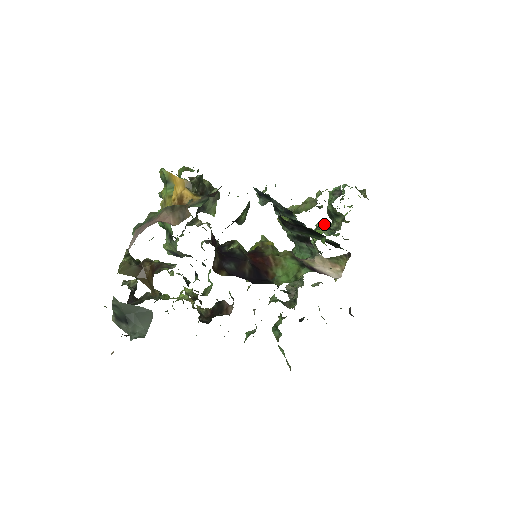
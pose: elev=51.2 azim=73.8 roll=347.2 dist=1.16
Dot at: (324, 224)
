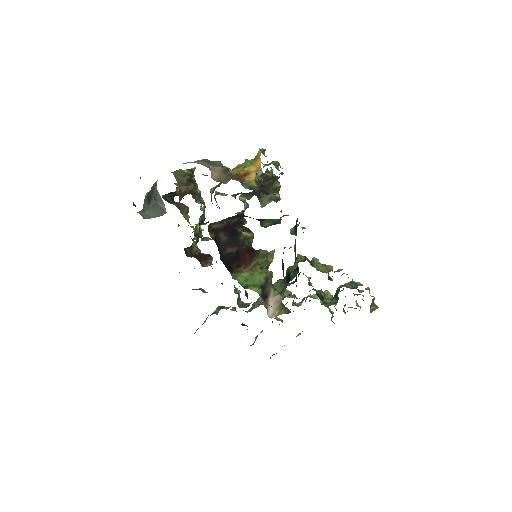
Dot at: occluded
